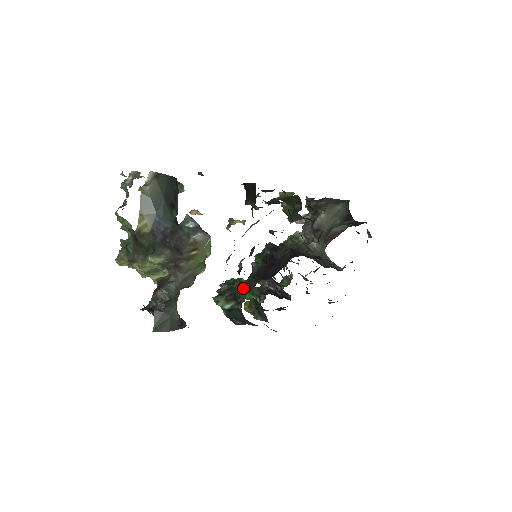
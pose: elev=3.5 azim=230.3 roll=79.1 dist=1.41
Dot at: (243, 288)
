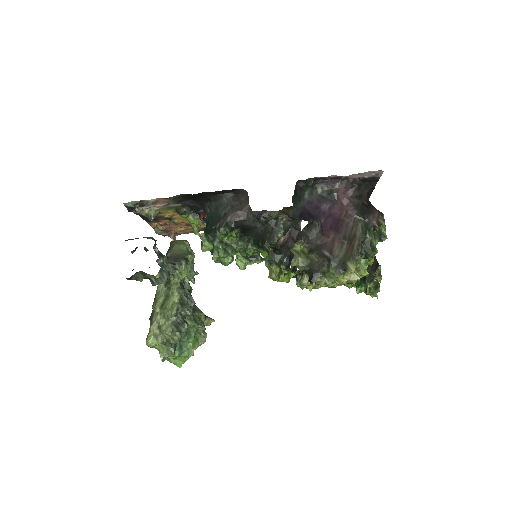
Dot at: occluded
